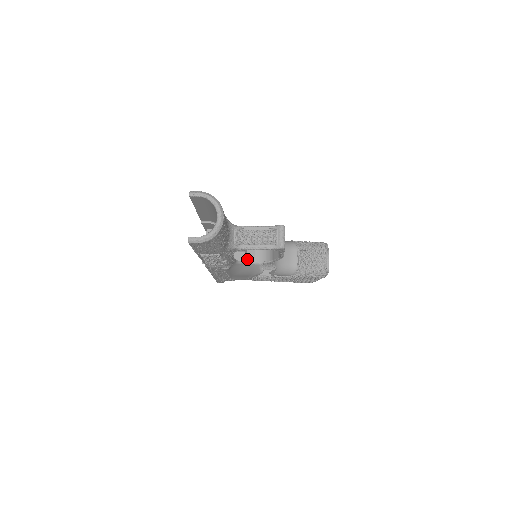
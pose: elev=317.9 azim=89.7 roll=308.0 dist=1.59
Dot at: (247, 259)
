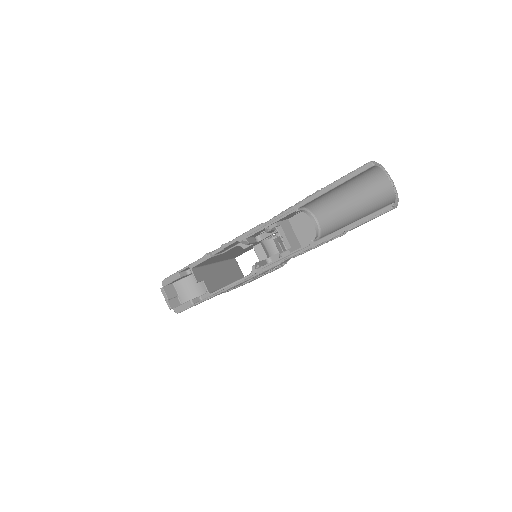
Dot at: (267, 257)
